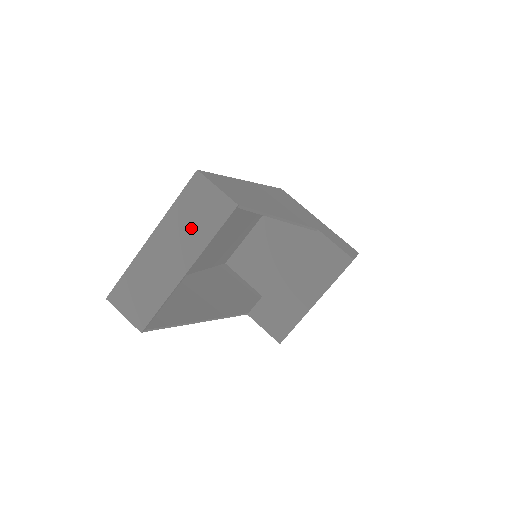
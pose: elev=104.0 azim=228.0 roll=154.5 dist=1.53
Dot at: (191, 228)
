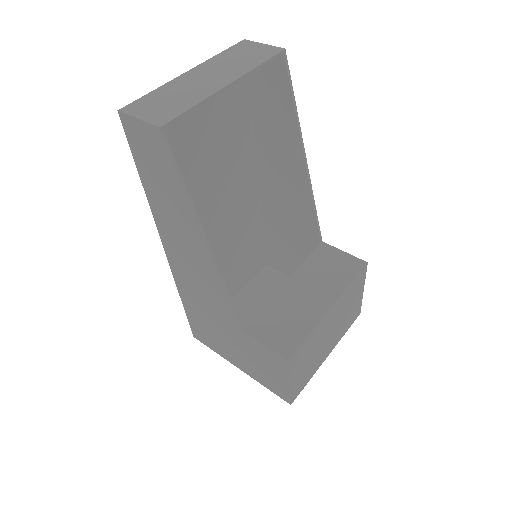
Dot at: (236, 62)
